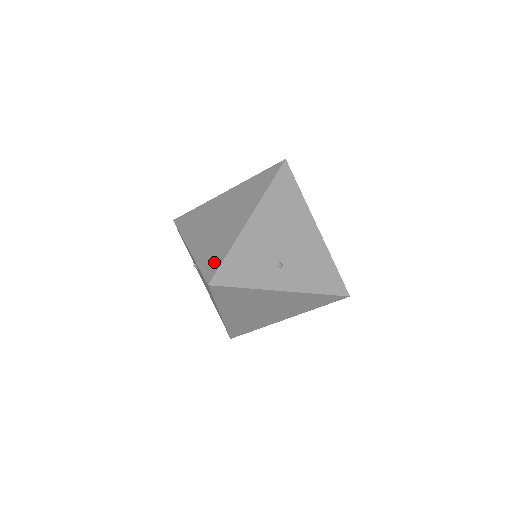
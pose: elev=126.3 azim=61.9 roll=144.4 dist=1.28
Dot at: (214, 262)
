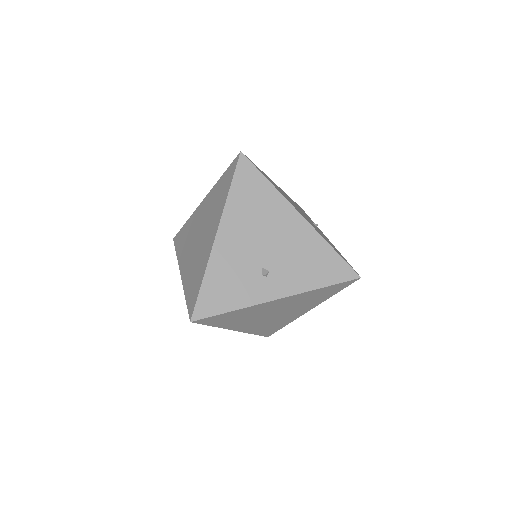
Dot at: (194, 293)
